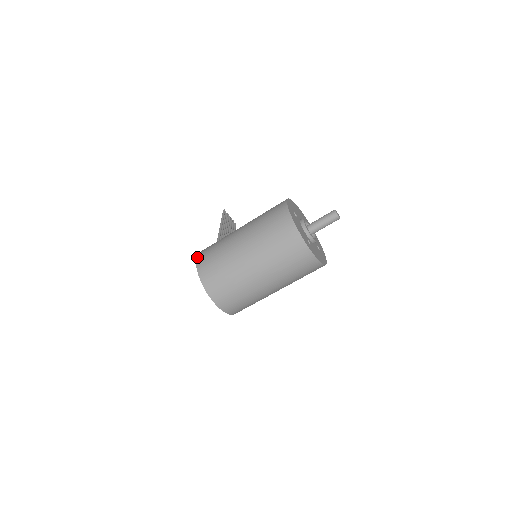
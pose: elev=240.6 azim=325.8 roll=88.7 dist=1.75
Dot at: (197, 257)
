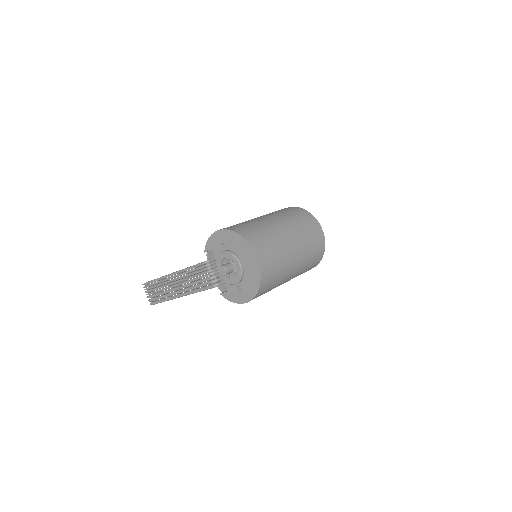
Dot at: (220, 229)
